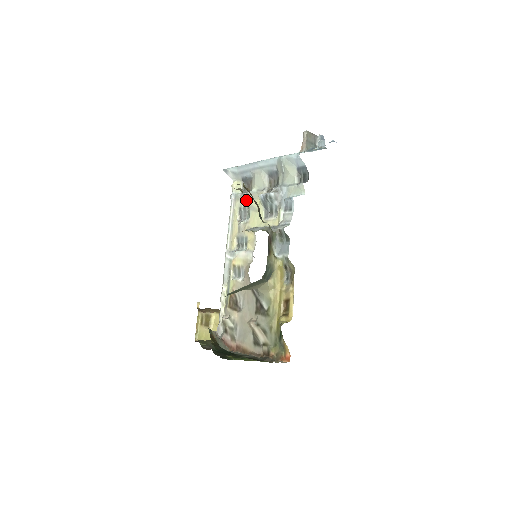
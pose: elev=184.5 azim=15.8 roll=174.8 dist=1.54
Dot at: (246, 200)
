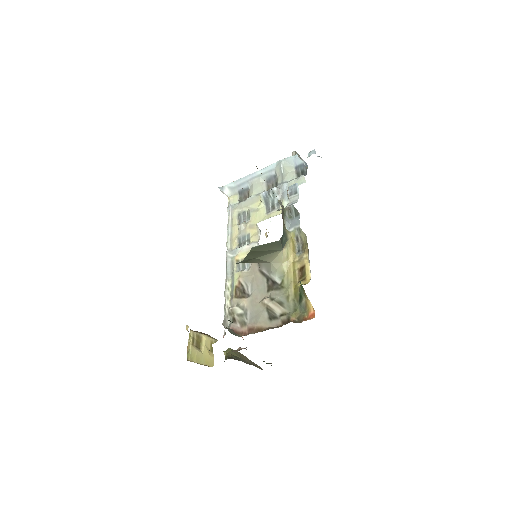
Dot at: (245, 206)
